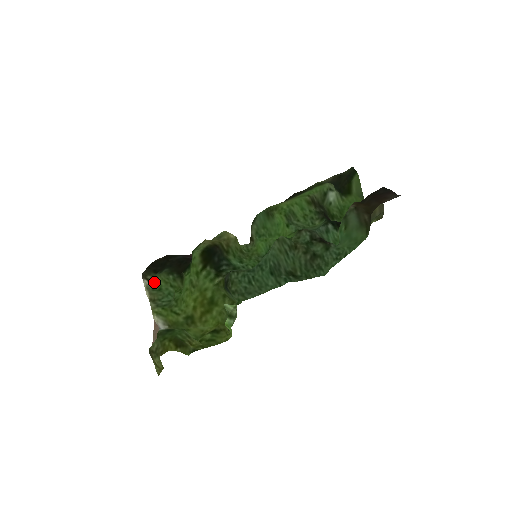
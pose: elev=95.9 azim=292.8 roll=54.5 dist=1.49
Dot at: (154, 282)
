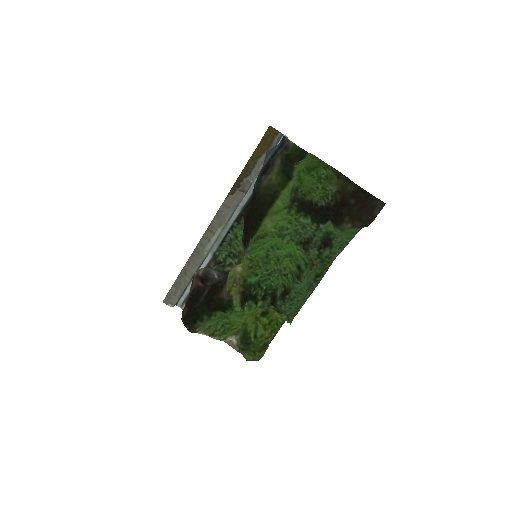
Dot at: (203, 328)
